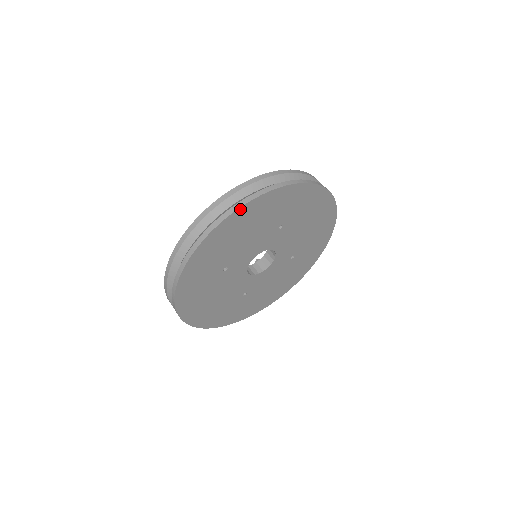
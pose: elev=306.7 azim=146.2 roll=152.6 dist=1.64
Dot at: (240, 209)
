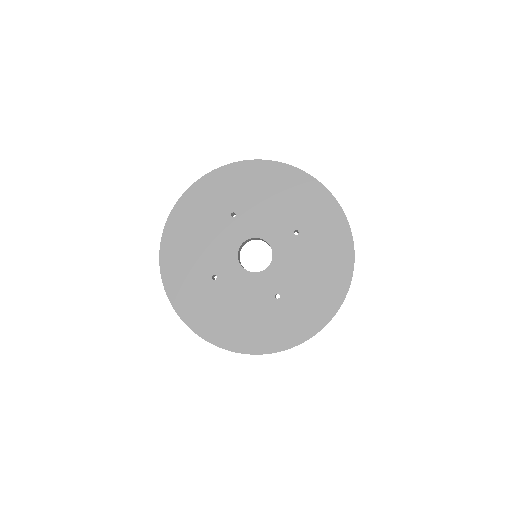
Dot at: (288, 167)
